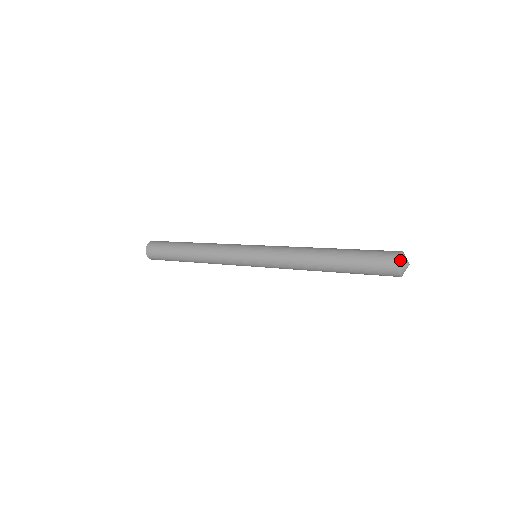
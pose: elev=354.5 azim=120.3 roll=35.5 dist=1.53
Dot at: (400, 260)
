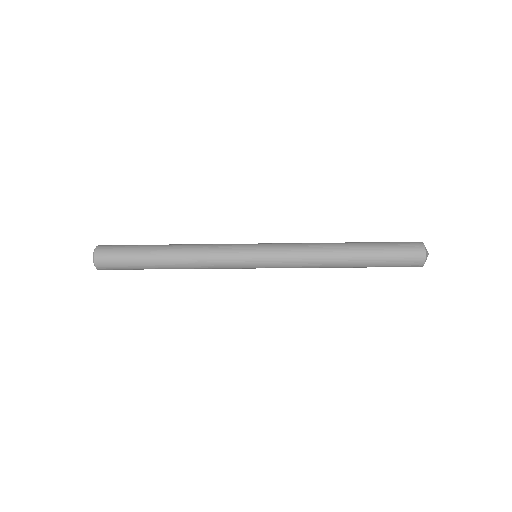
Dot at: (422, 243)
